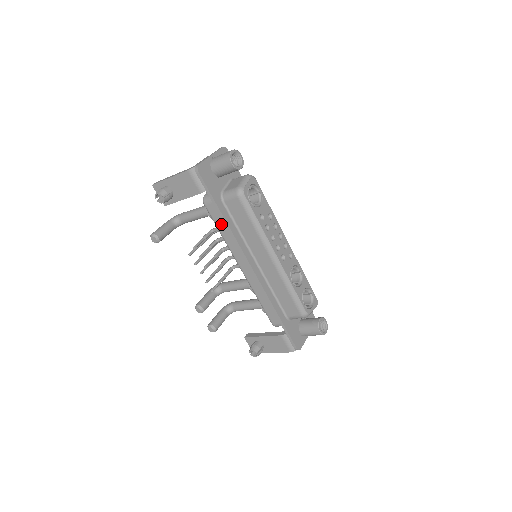
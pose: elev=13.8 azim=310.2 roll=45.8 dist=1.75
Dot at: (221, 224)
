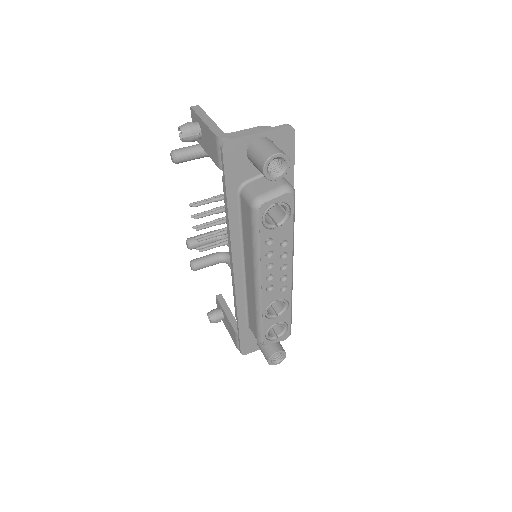
Dot at: occluded
